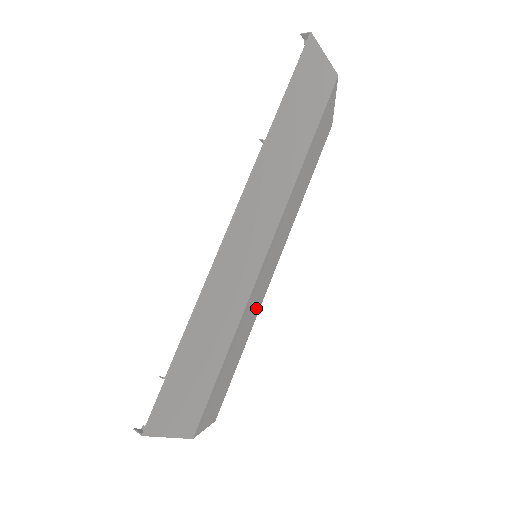
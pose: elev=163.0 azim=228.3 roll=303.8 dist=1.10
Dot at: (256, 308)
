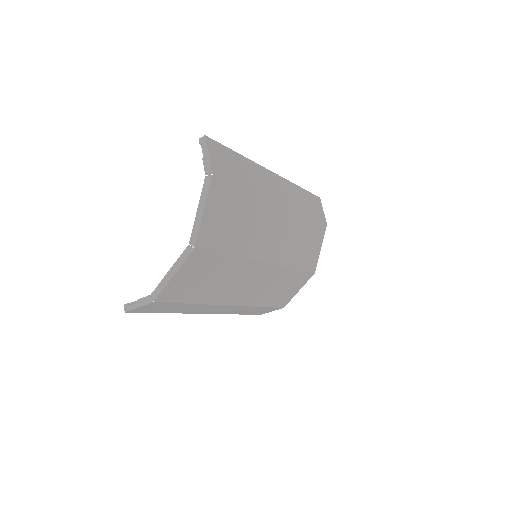
Dot at: (253, 242)
